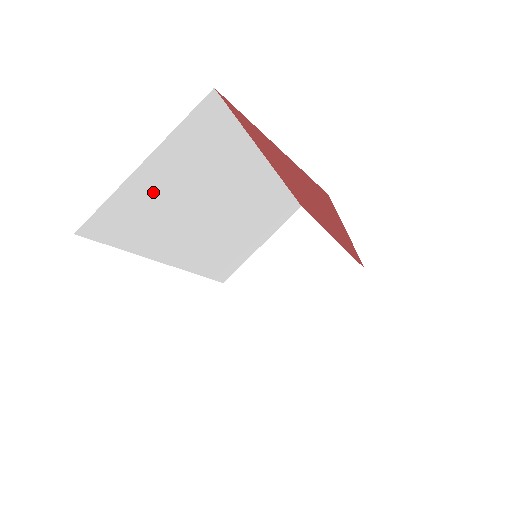
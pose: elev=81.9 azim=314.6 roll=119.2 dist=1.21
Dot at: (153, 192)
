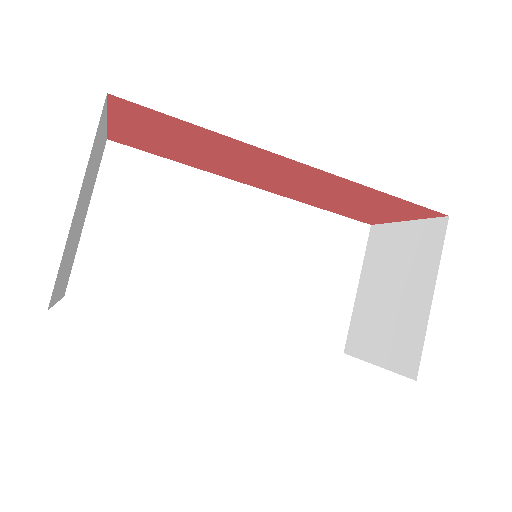
Dot at: (121, 242)
